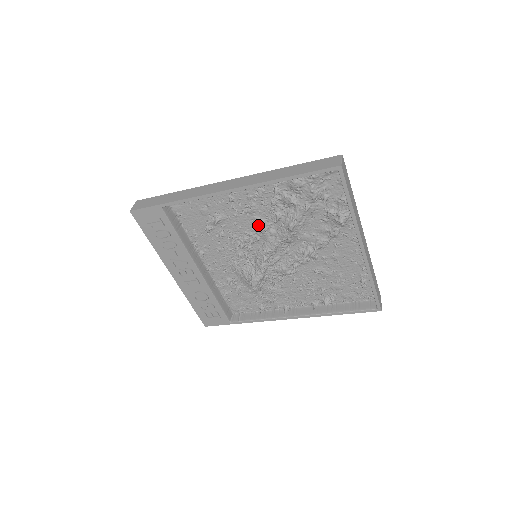
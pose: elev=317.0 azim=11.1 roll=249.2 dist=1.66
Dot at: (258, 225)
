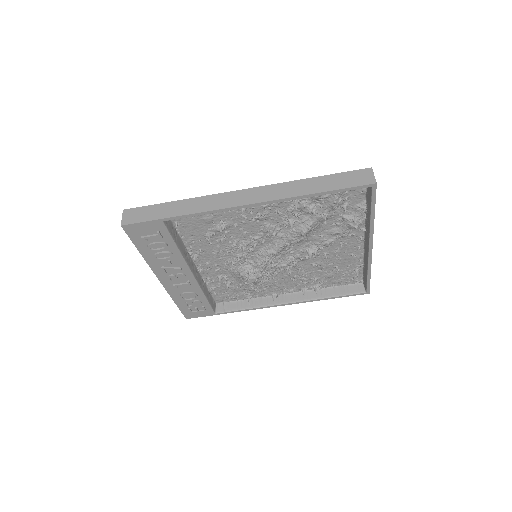
Dot at: (267, 231)
